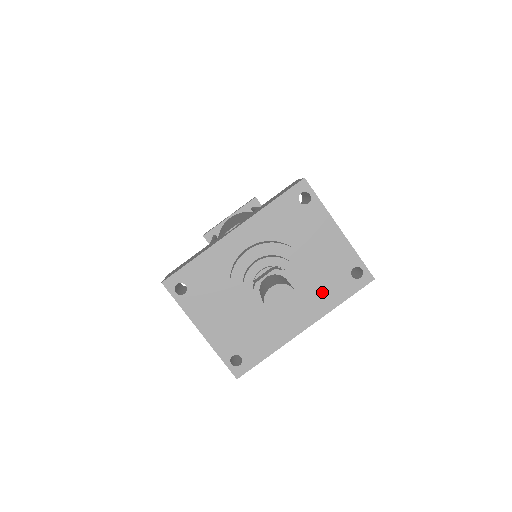
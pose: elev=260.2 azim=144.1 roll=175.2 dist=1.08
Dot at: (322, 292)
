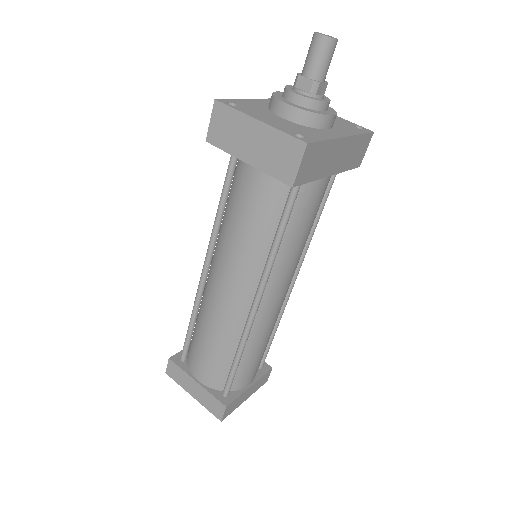
Dot at: (342, 128)
